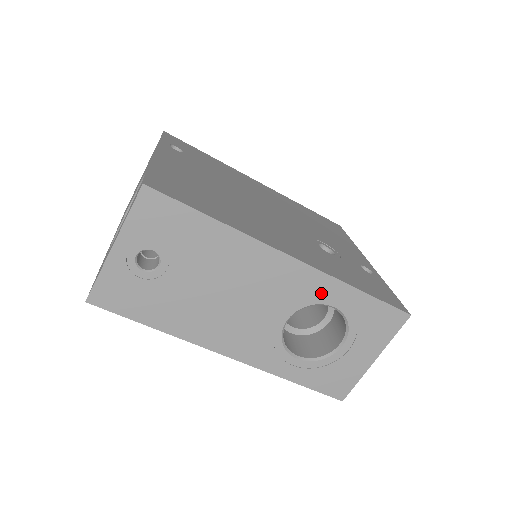
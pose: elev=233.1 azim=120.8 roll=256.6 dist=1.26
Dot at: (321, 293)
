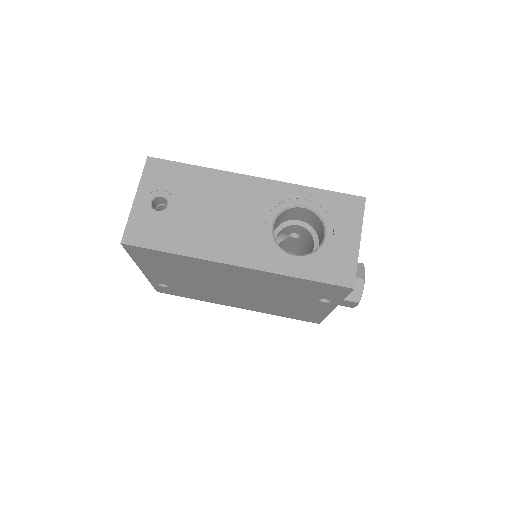
Dot at: (288, 197)
